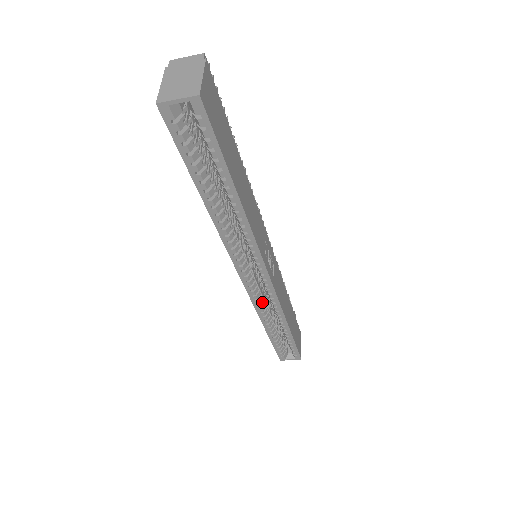
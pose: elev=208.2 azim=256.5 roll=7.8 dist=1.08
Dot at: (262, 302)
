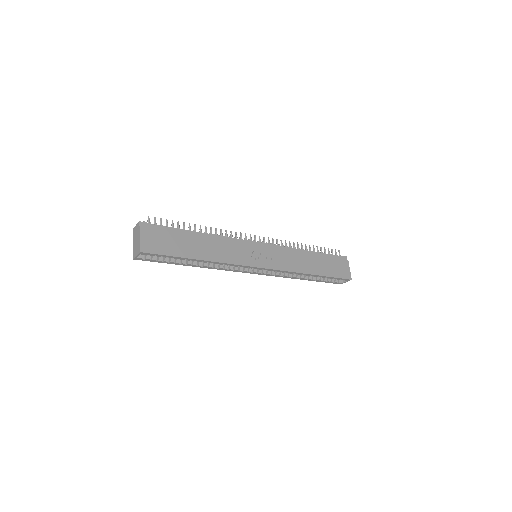
Dot at: (281, 273)
